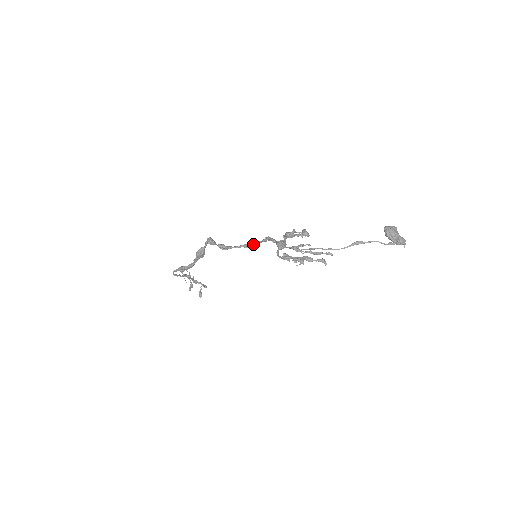
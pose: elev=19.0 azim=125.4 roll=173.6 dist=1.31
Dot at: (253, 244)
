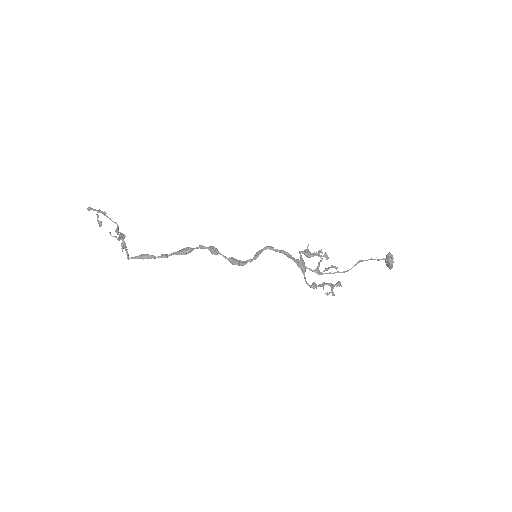
Dot at: occluded
